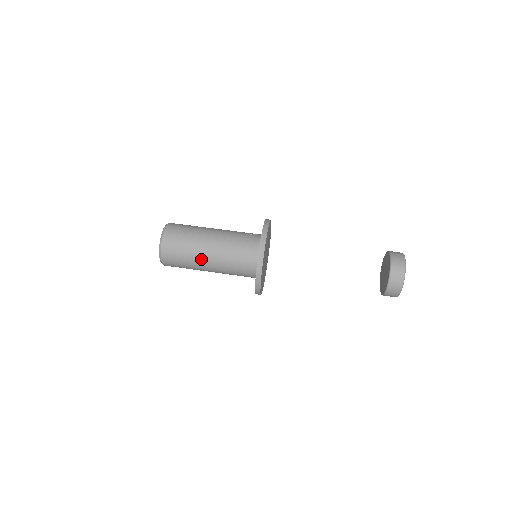
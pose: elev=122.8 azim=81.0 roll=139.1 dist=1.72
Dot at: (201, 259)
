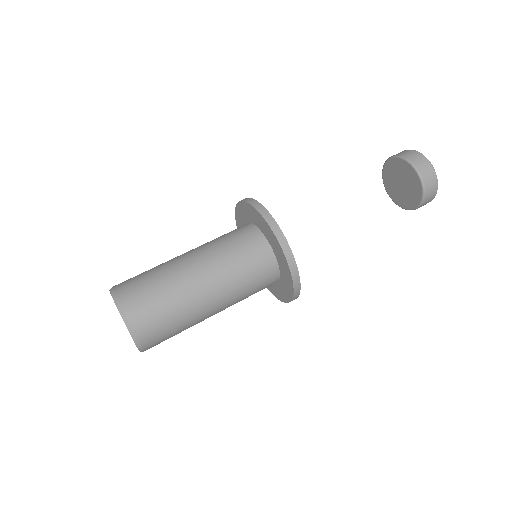
Dot at: (187, 279)
